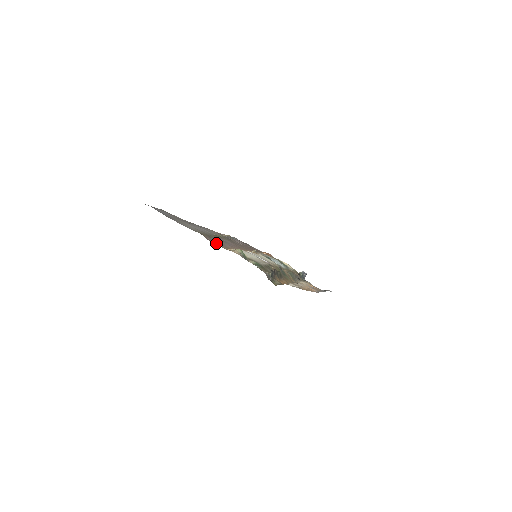
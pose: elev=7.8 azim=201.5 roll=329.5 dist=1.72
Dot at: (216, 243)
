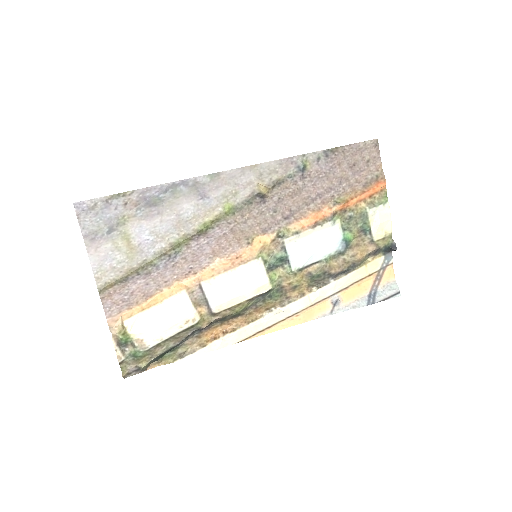
Dot at: (119, 301)
